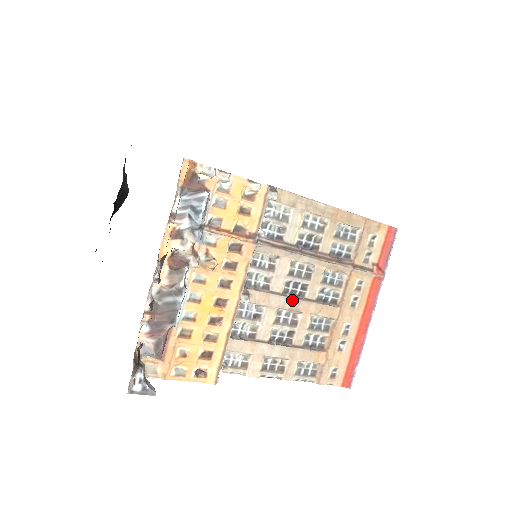
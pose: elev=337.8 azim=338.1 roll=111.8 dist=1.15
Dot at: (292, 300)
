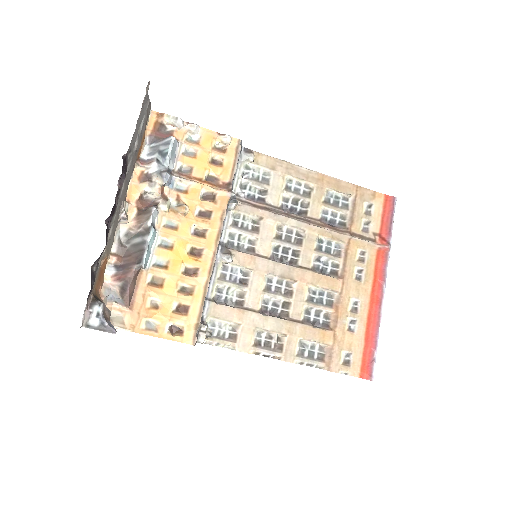
Dot at: (283, 266)
